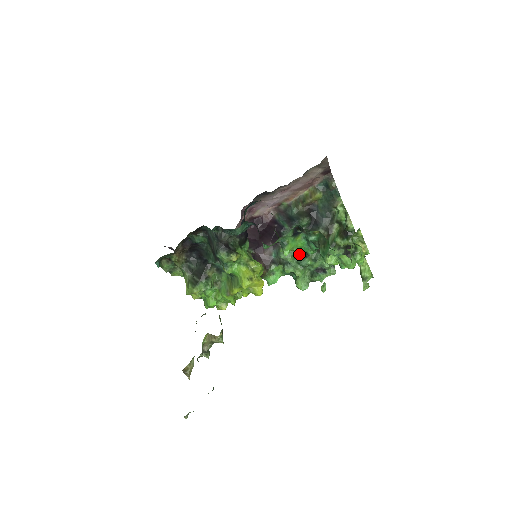
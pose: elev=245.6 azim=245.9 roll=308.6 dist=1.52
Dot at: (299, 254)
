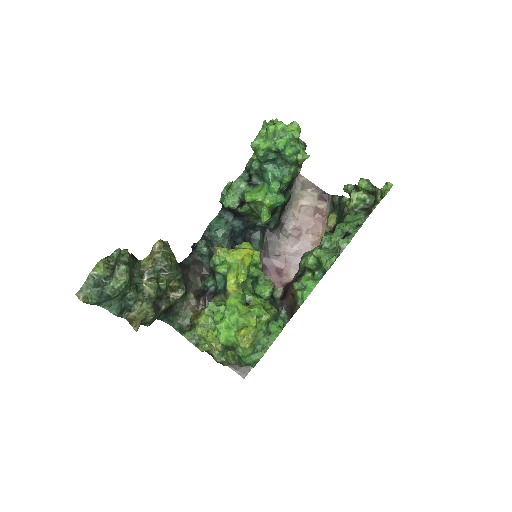
Dot at: occluded
